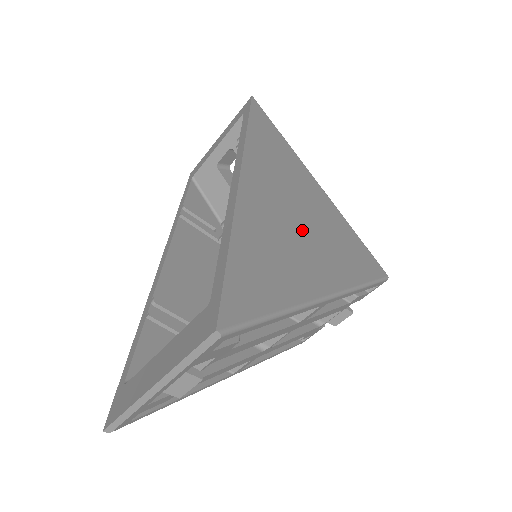
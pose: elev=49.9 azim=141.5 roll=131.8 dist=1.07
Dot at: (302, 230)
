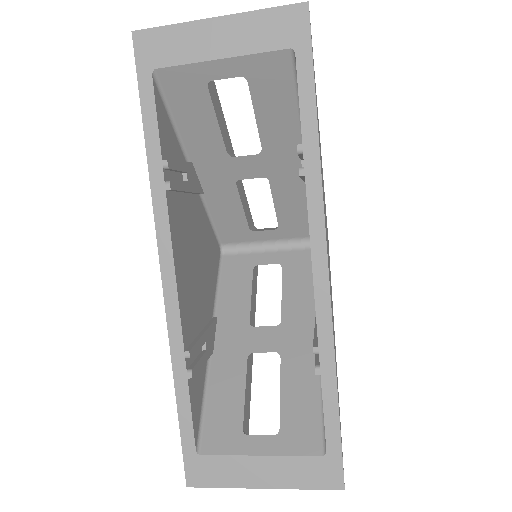
Dot at: occluded
